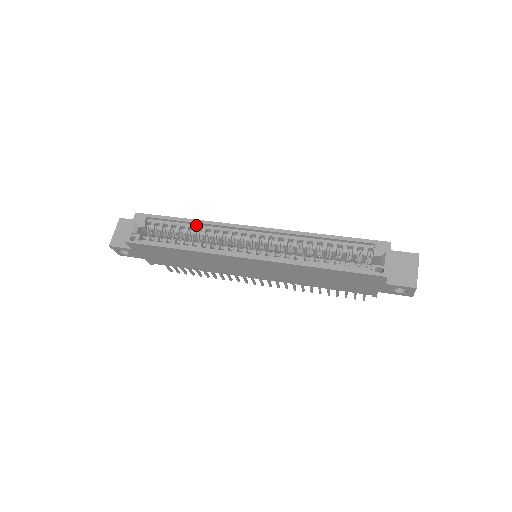
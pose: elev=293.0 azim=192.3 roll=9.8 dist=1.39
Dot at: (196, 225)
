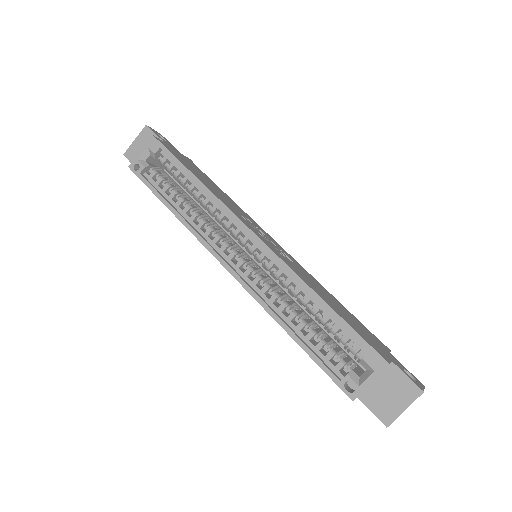
Dot at: (202, 189)
